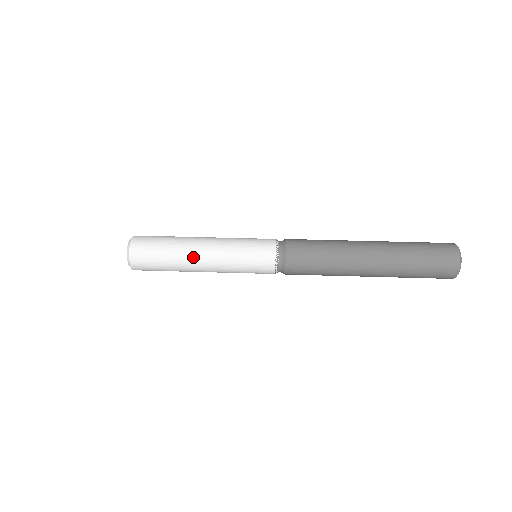
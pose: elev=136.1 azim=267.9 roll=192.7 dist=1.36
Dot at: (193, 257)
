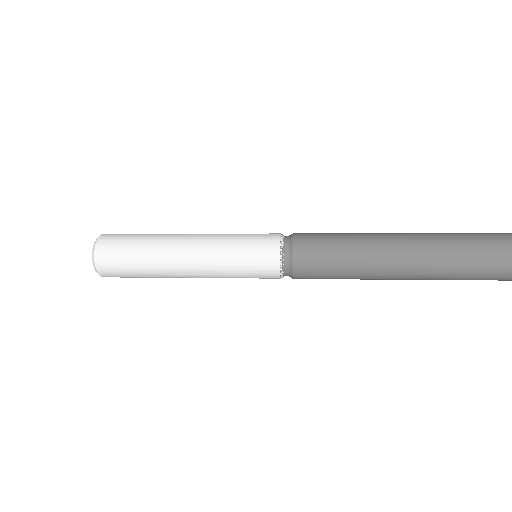
Dot at: (177, 236)
